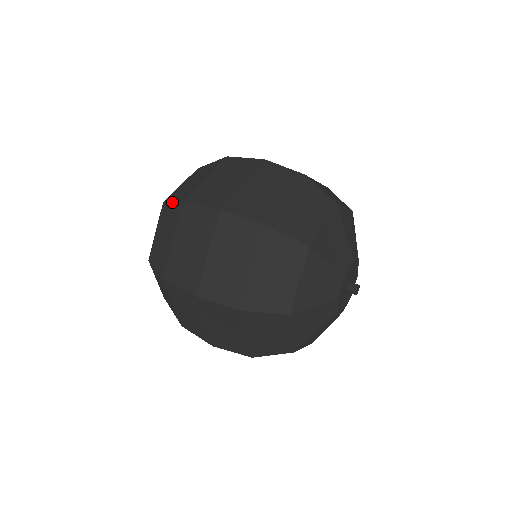
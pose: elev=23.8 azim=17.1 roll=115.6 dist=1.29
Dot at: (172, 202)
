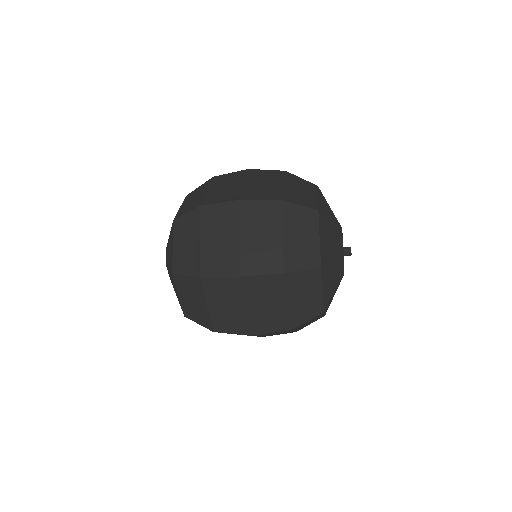
Dot at: (185, 276)
